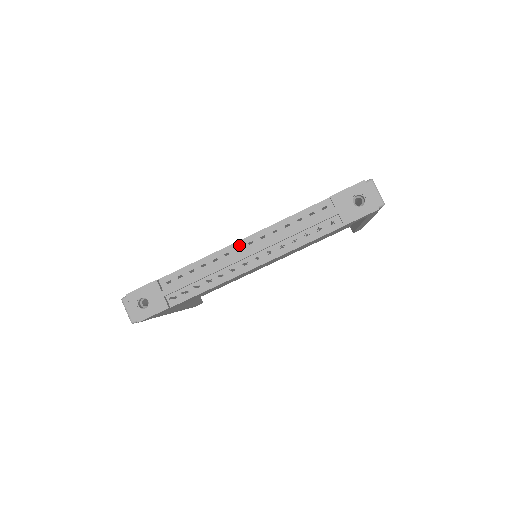
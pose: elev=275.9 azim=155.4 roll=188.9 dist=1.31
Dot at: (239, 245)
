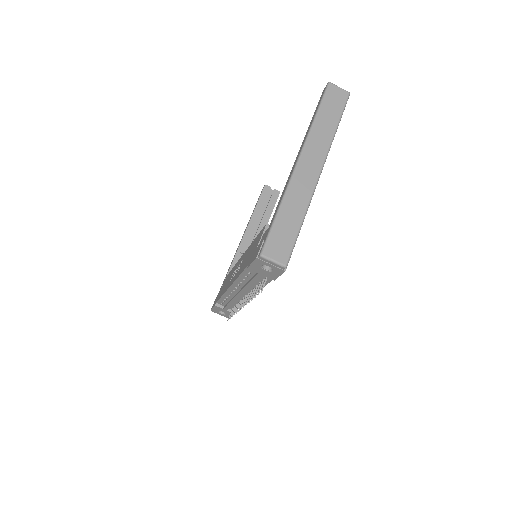
Dot at: (232, 289)
